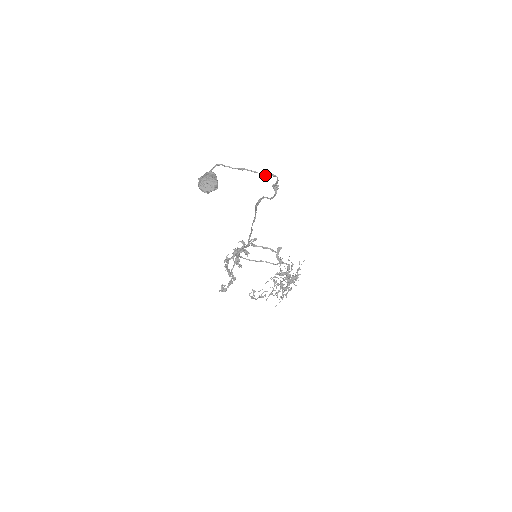
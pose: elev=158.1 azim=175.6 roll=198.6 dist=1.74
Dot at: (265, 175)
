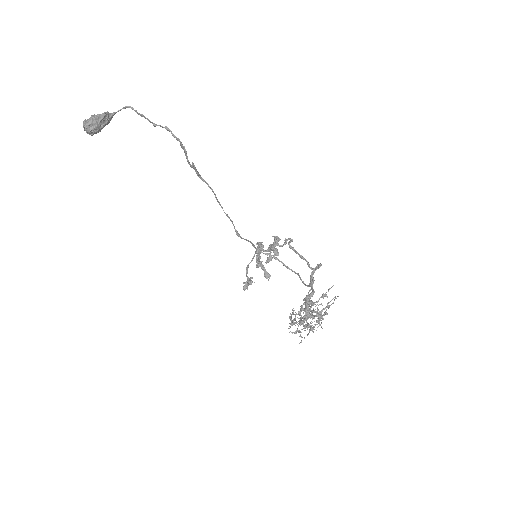
Dot at: (154, 126)
